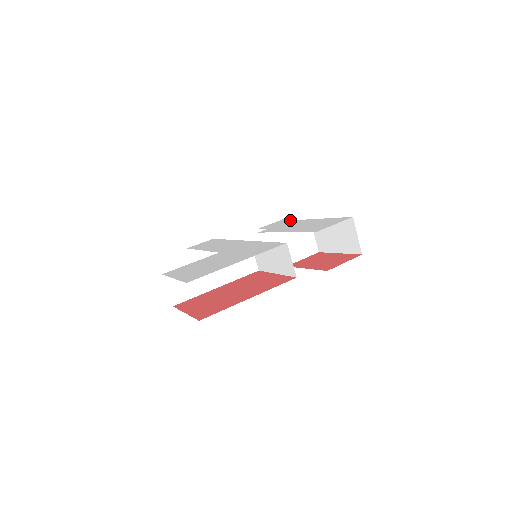
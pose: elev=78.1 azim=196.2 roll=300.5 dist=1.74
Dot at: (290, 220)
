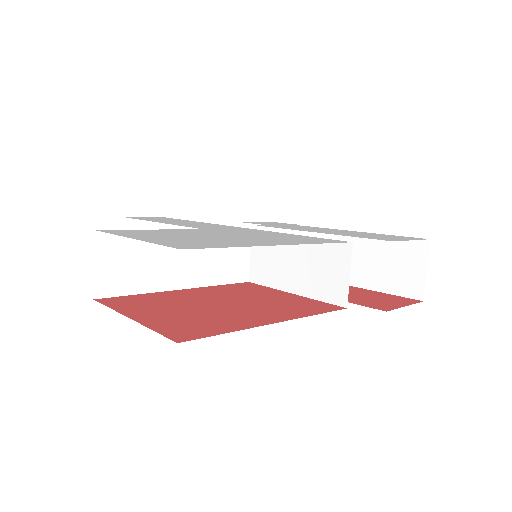
Dot at: occluded
